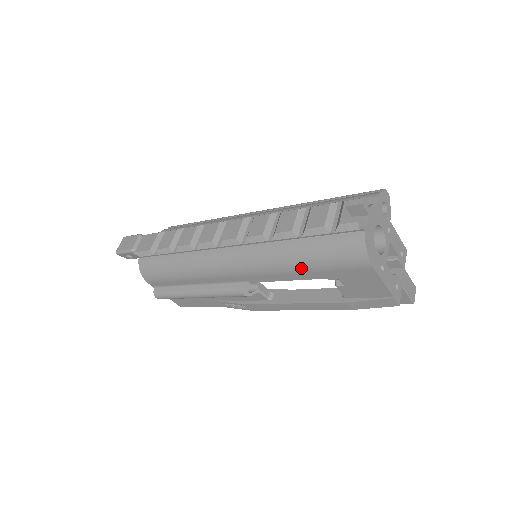
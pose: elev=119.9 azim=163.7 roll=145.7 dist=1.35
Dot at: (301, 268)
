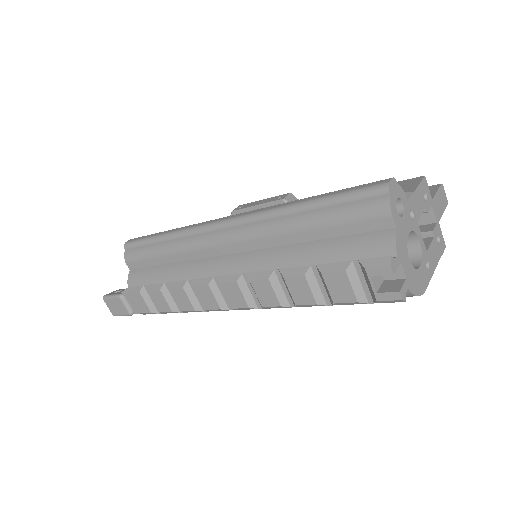
Dot at: occluded
